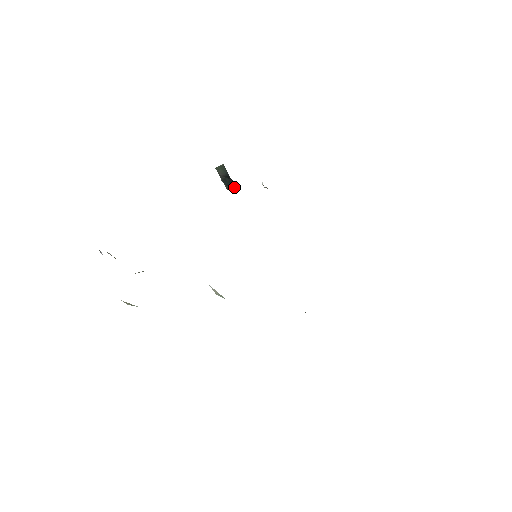
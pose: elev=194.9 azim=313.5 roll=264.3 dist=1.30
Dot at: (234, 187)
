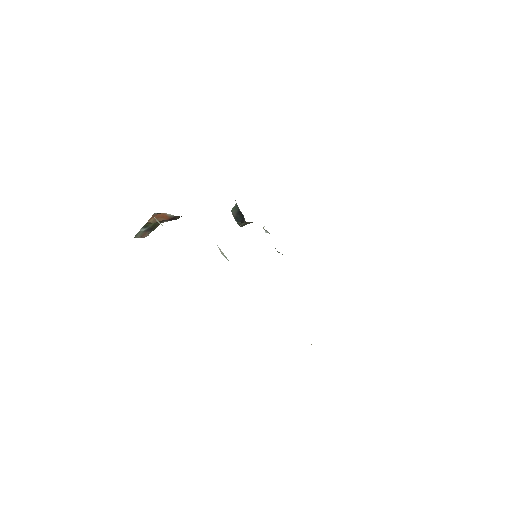
Dot at: (243, 220)
